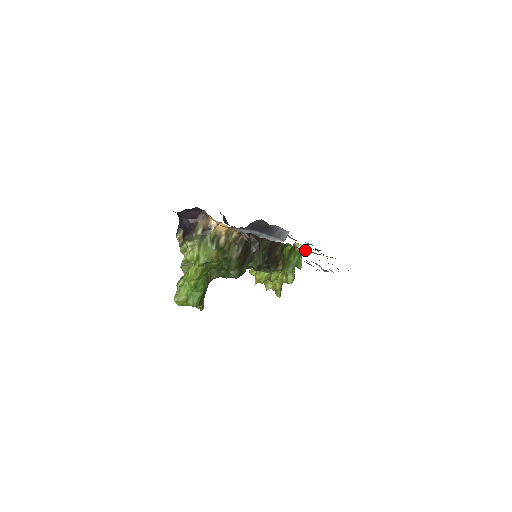
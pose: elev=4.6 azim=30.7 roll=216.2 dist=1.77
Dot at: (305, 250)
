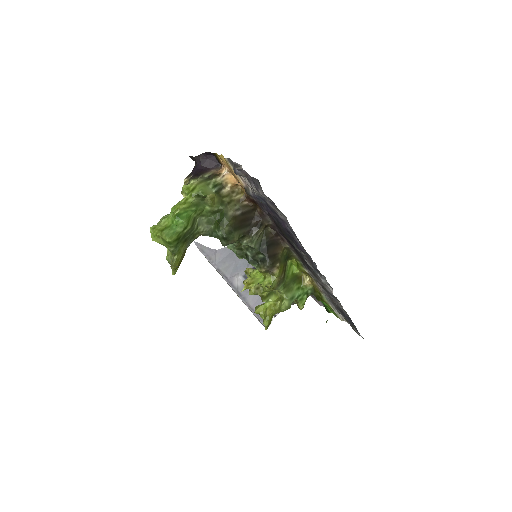
Dot at: (312, 291)
